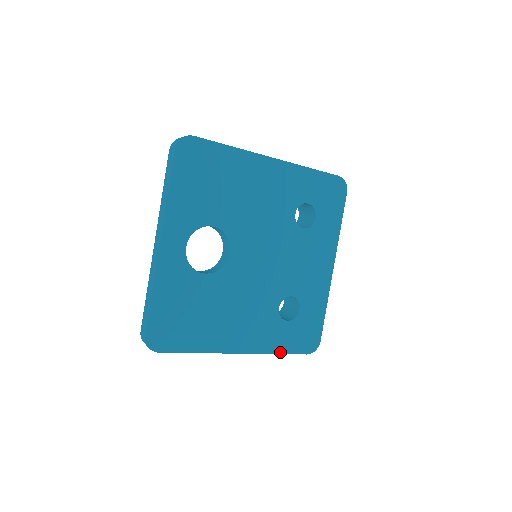
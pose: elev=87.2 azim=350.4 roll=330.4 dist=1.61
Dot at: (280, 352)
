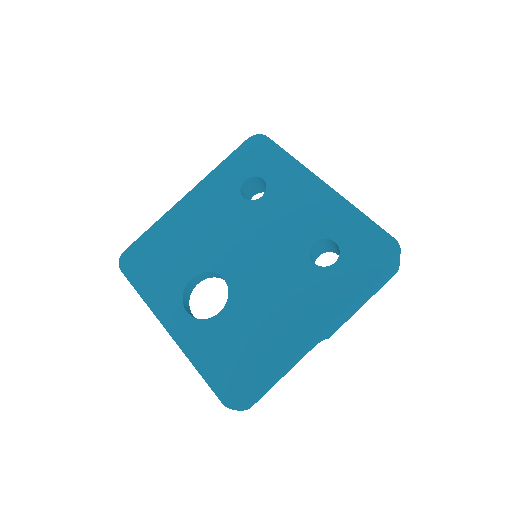
Dot at: (363, 291)
